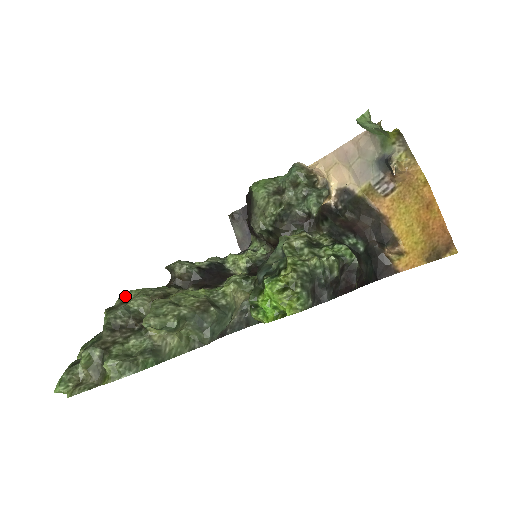
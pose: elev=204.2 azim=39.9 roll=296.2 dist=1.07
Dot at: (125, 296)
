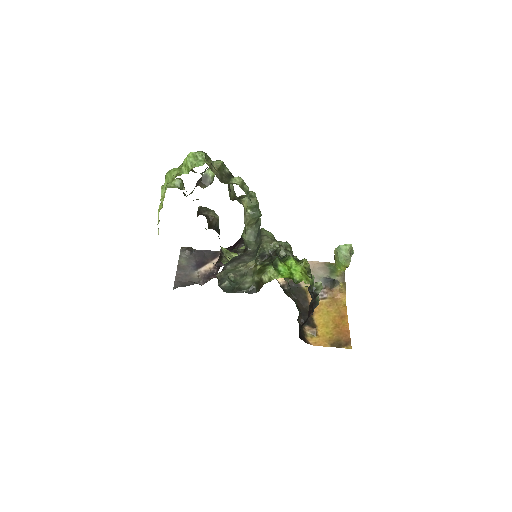
Dot at: occluded
